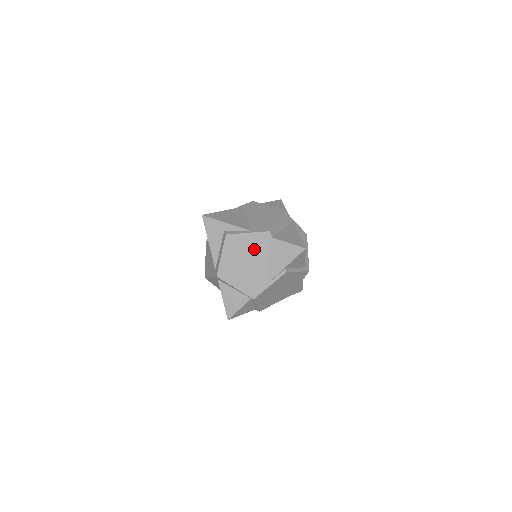
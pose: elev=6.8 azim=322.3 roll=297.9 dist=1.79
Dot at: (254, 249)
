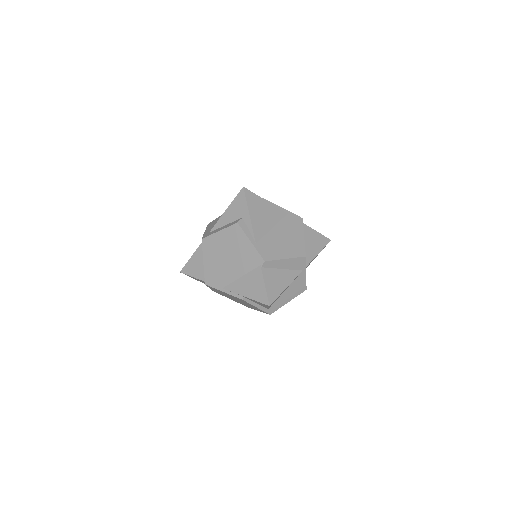
Dot at: (242, 257)
